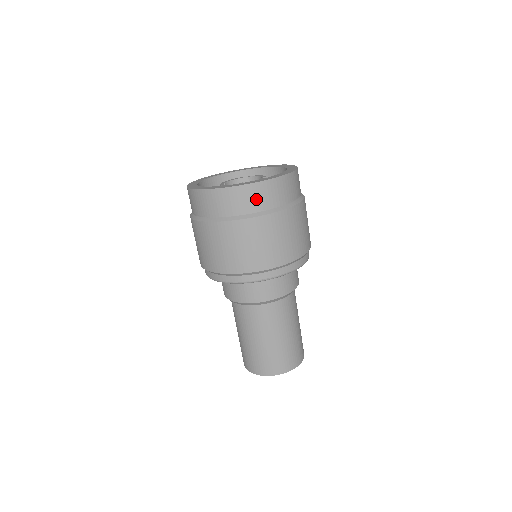
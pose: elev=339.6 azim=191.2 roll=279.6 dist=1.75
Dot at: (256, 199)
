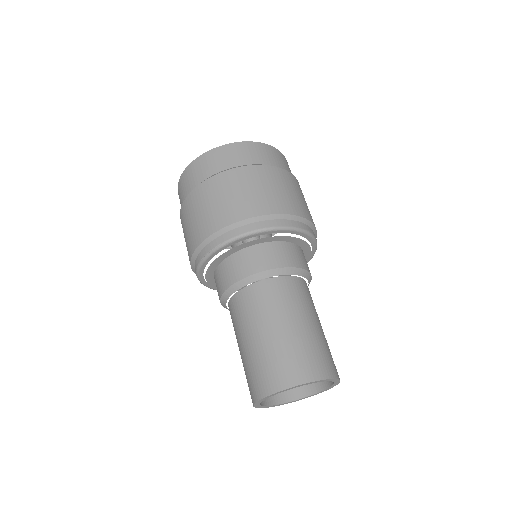
Dot at: (190, 180)
